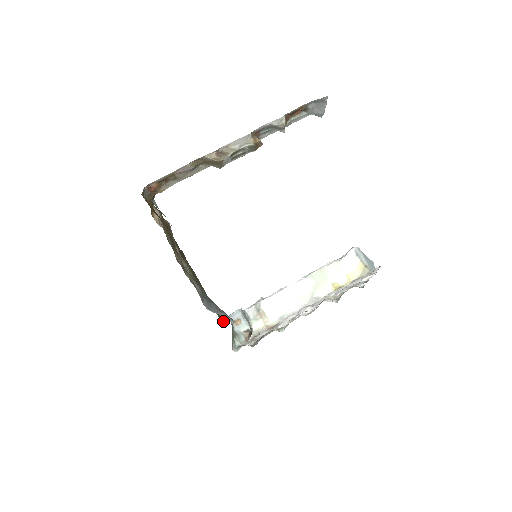
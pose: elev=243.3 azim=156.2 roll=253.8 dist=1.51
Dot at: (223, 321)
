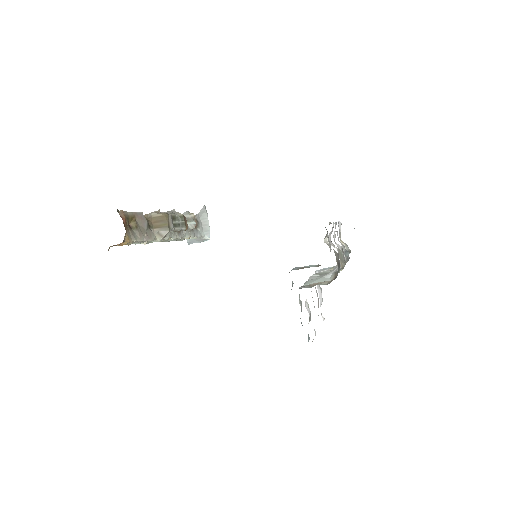
Dot at: occluded
